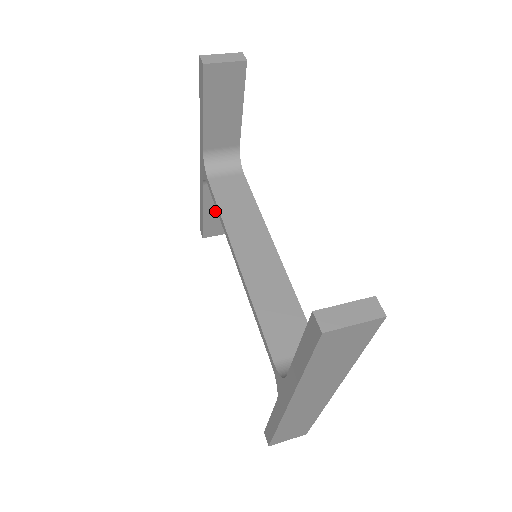
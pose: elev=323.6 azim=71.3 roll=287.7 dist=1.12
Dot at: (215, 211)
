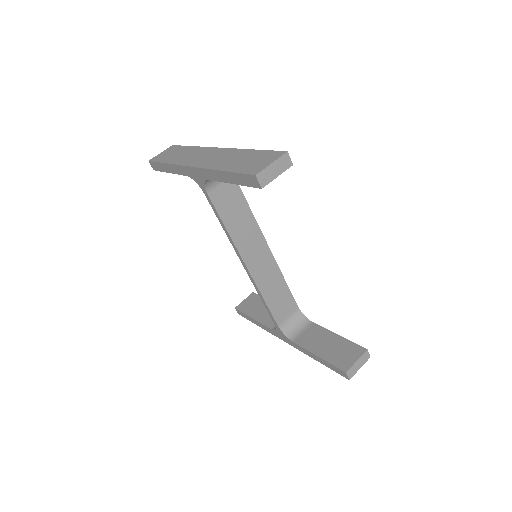
Dot at: occluded
